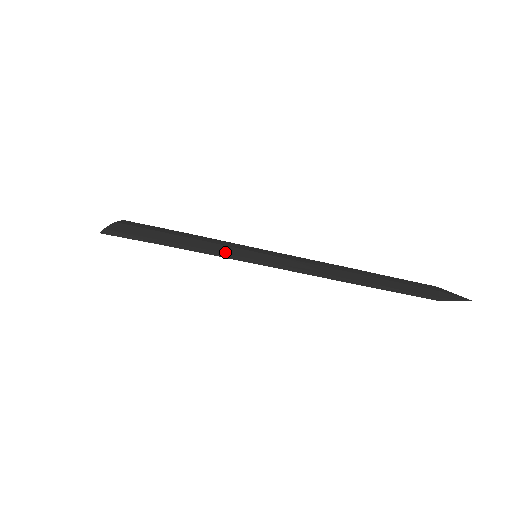
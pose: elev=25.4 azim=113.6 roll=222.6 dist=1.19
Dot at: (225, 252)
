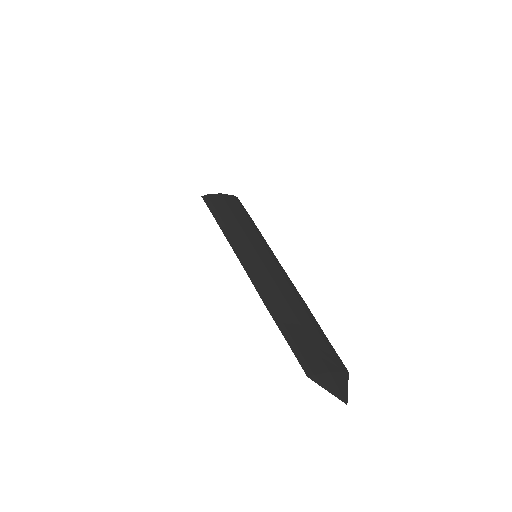
Dot at: (237, 241)
